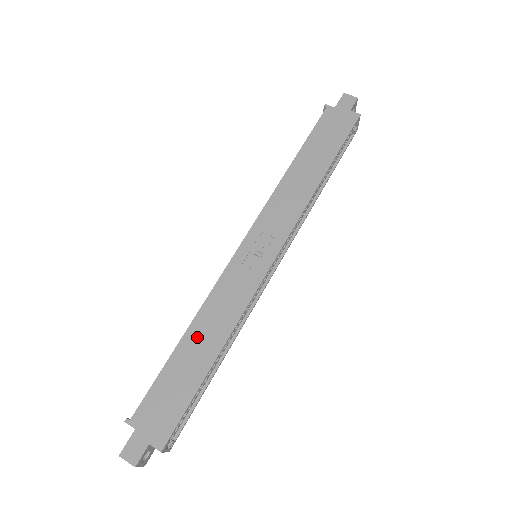
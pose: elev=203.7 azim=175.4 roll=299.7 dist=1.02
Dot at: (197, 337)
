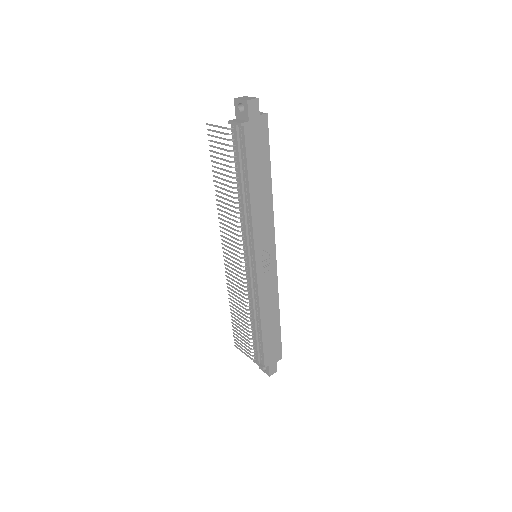
Dot at: (267, 319)
